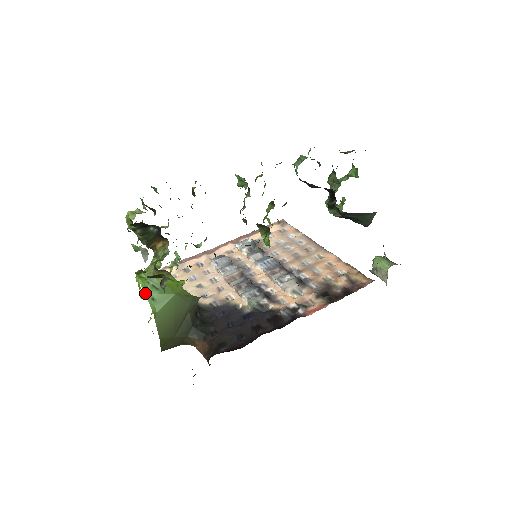
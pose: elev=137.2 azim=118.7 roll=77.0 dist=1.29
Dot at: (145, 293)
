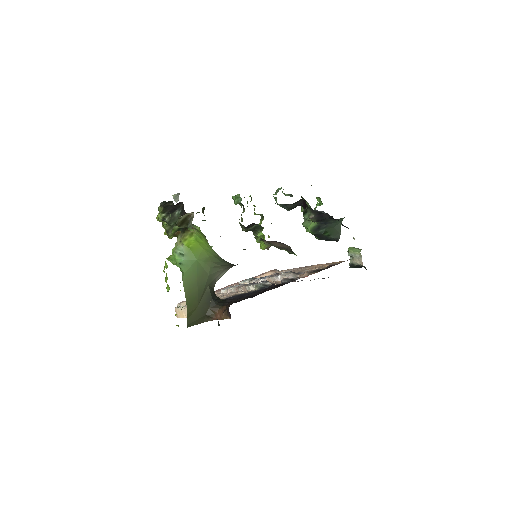
Dot at: (173, 263)
